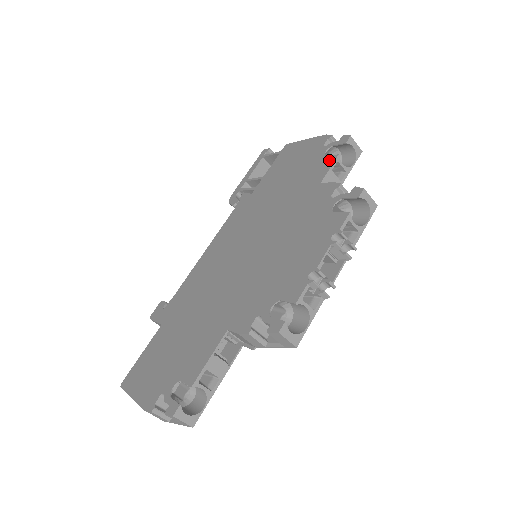
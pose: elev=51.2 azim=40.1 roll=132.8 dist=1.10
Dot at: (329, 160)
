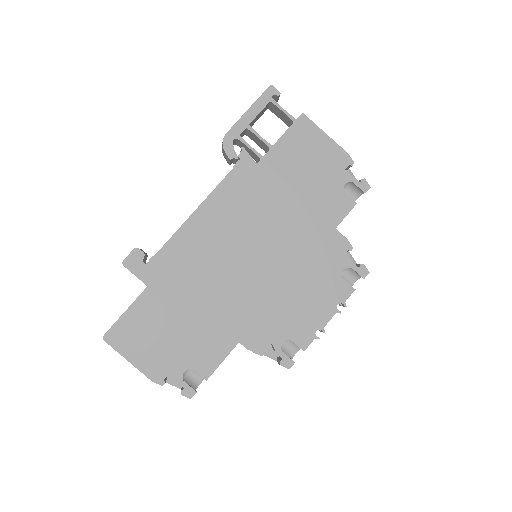
Dot at: (347, 203)
